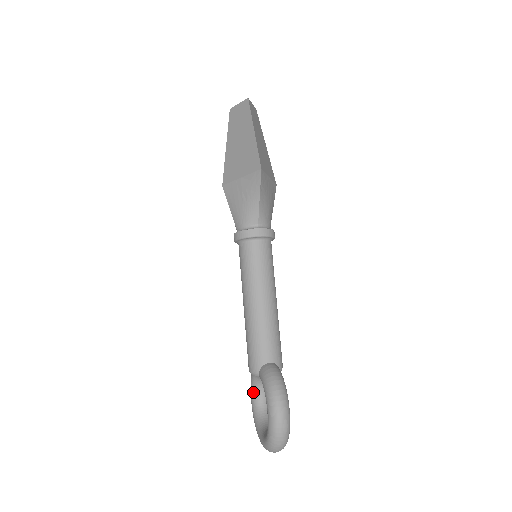
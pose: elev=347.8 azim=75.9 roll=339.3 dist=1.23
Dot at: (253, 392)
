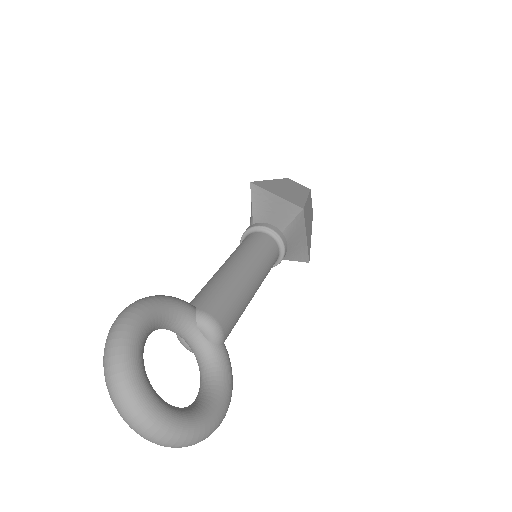
Dot at: occluded
